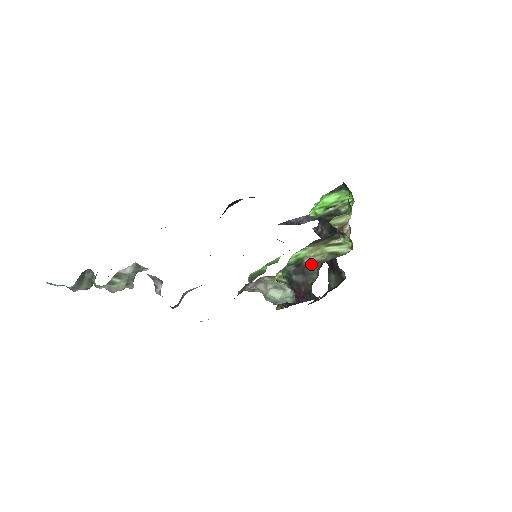
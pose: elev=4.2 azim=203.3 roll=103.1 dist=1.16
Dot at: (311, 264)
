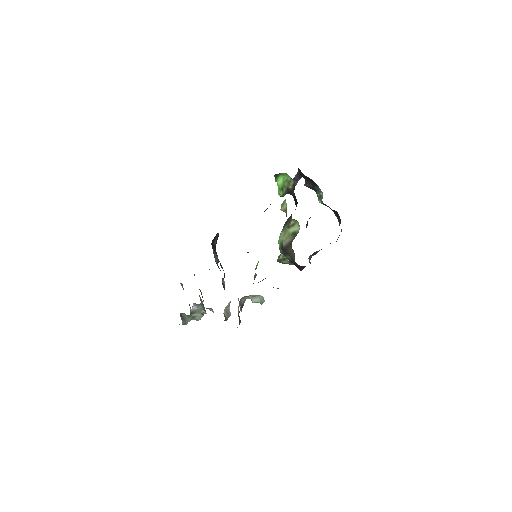
Dot at: (287, 246)
